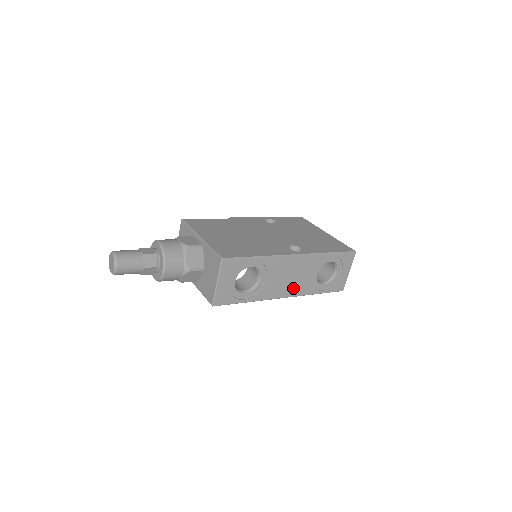
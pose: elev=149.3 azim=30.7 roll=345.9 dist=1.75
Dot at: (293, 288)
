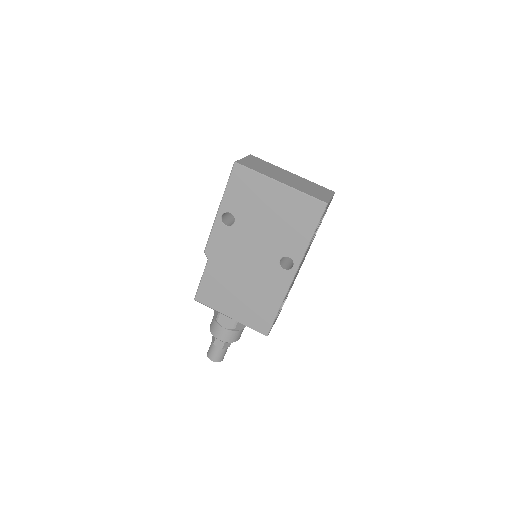
Dot at: (305, 256)
